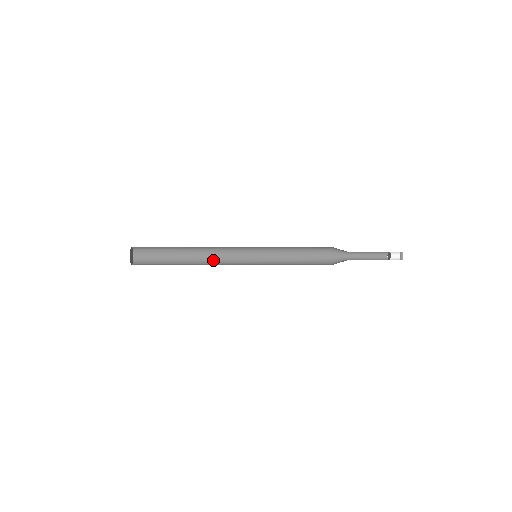
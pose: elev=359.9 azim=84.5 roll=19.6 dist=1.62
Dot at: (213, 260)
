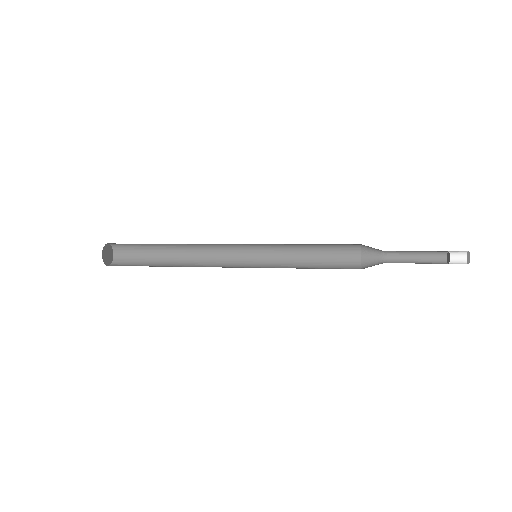
Dot at: (204, 265)
